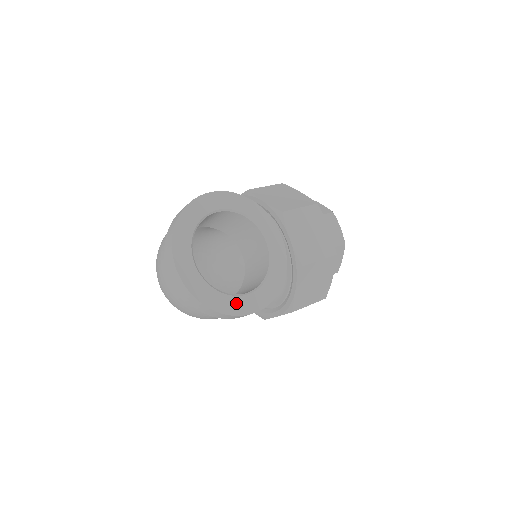
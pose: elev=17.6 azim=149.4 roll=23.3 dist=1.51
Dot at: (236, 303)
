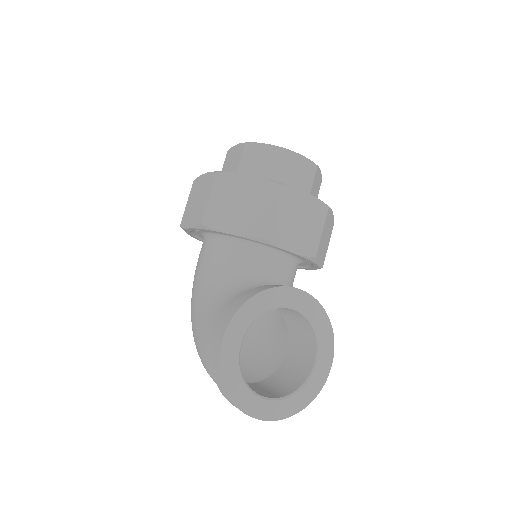
Dot at: (316, 379)
